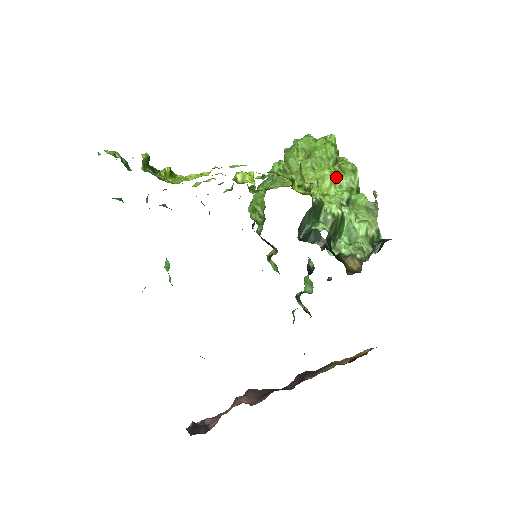
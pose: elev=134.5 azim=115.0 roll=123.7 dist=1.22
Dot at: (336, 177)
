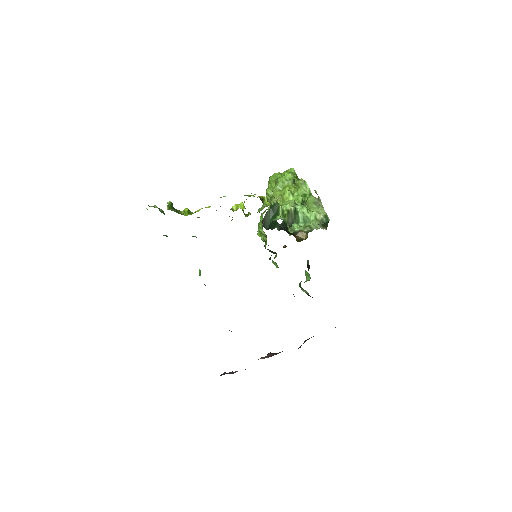
Dot at: (294, 191)
